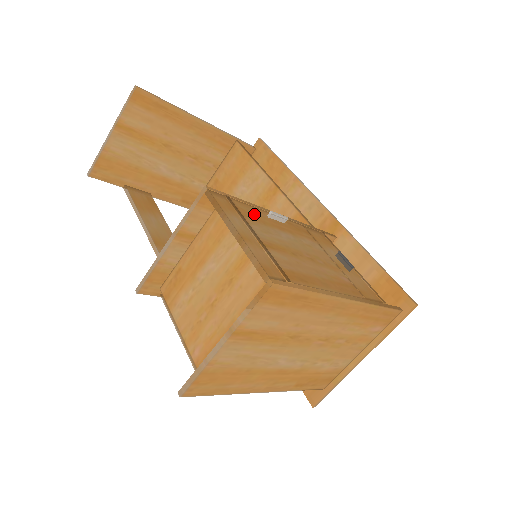
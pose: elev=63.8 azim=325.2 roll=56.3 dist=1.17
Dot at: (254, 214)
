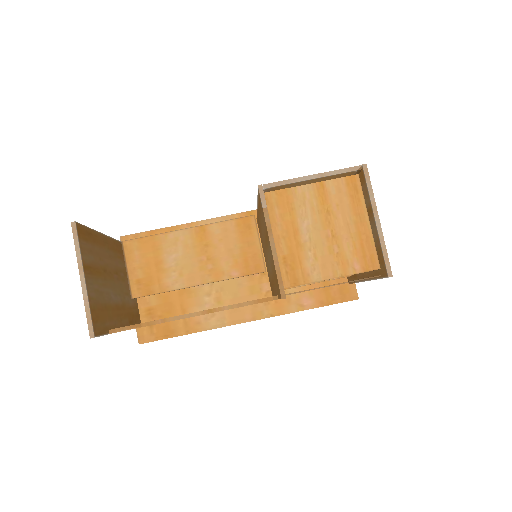
Dot at: occluded
